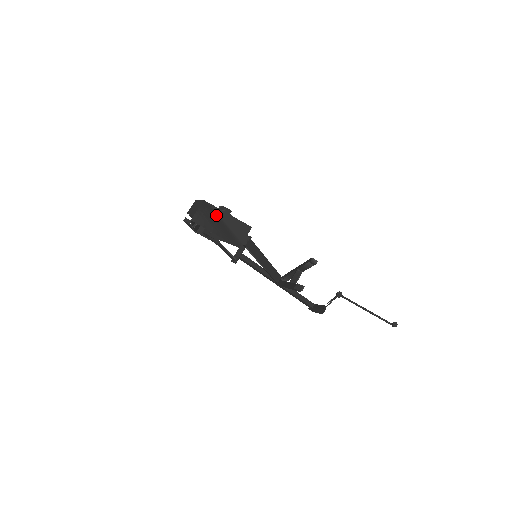
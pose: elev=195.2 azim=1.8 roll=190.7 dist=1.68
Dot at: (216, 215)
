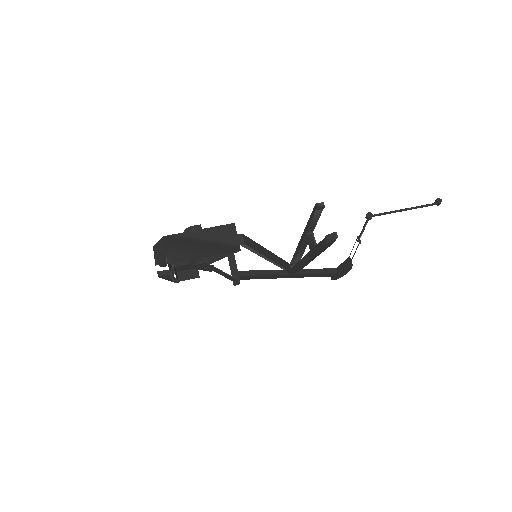
Dot at: (189, 240)
